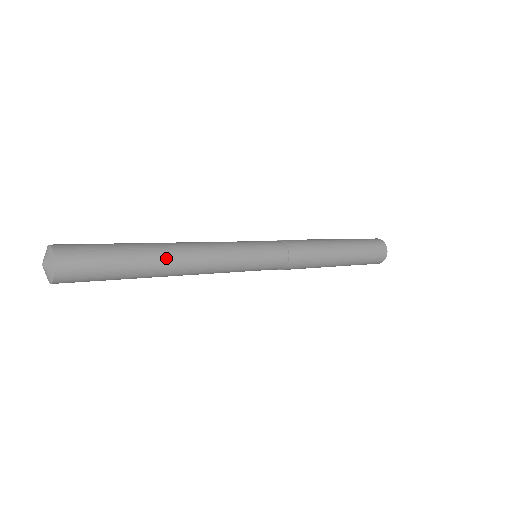
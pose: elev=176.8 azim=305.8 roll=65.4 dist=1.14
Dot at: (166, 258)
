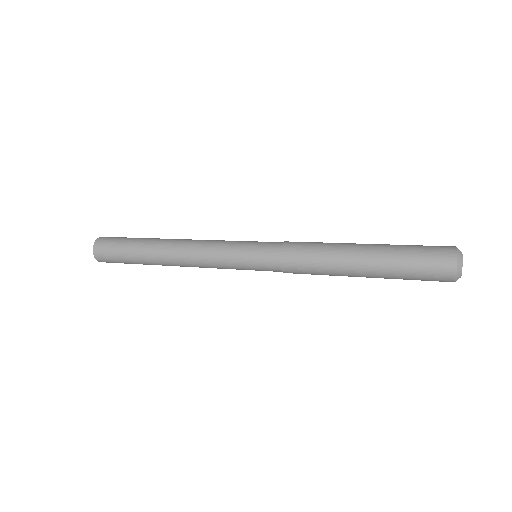
Dot at: (162, 243)
